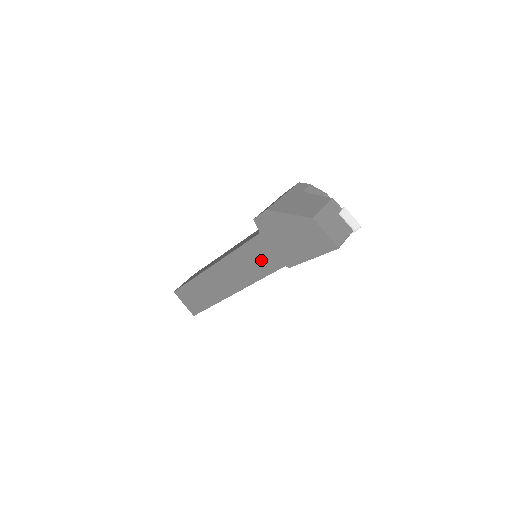
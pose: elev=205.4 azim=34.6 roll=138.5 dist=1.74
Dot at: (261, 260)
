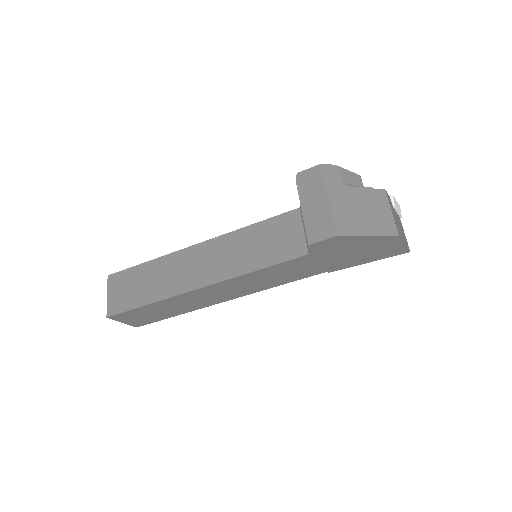
Dot at: (293, 273)
